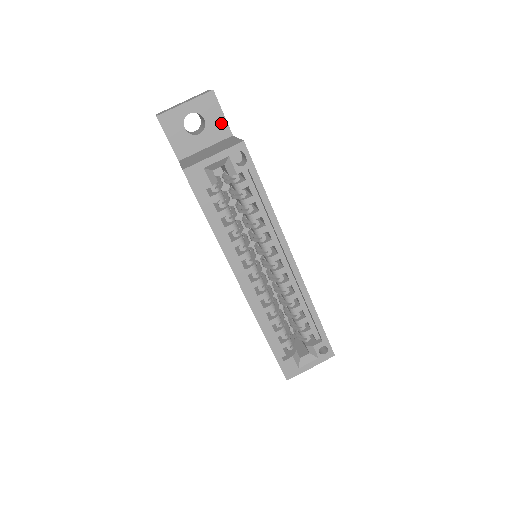
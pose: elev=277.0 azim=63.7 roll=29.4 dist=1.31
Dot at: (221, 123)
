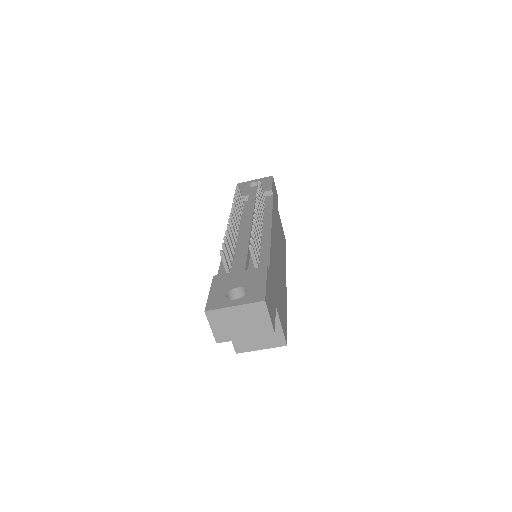
Dot at: occluded
